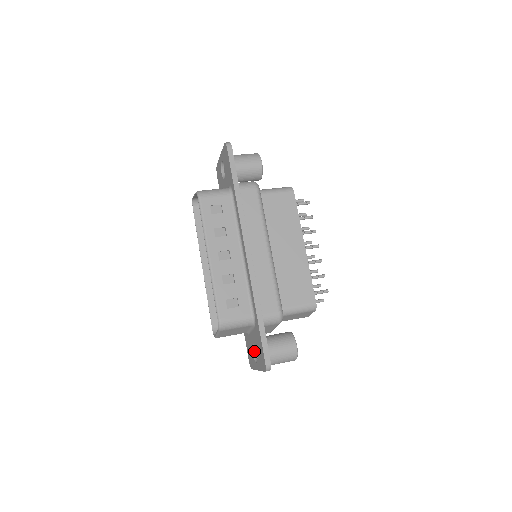
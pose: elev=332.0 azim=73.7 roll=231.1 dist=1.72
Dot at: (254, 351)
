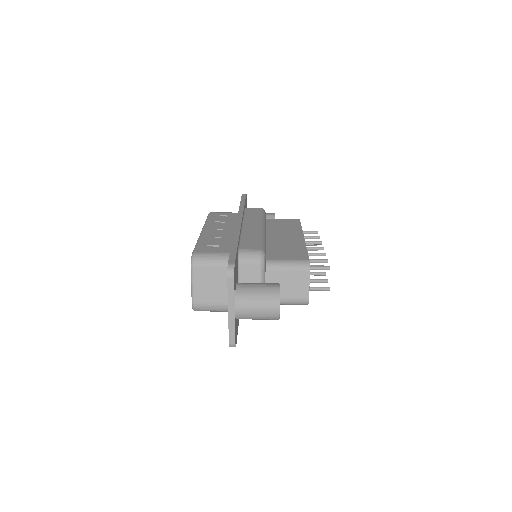
Dot at: occluded
